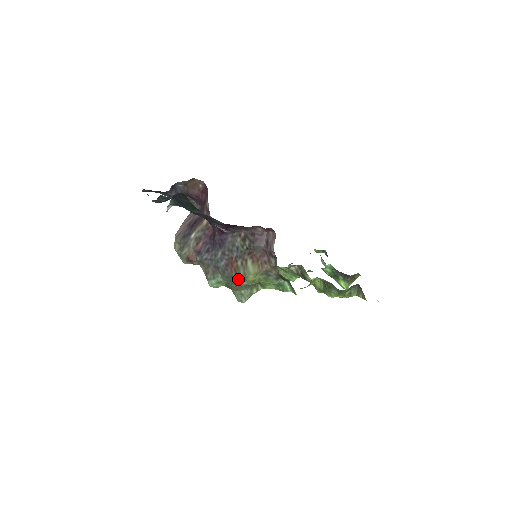
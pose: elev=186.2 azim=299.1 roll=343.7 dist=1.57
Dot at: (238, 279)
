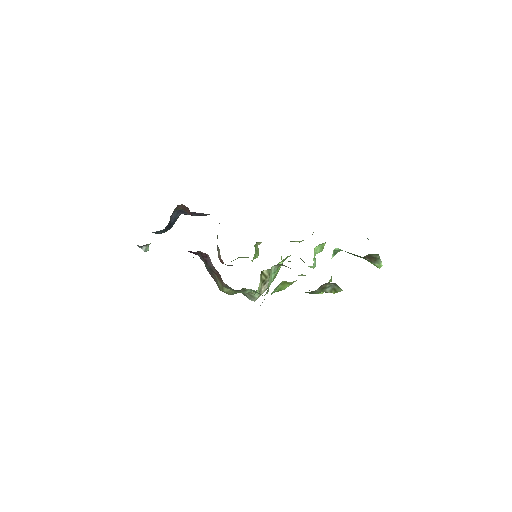
Dot at: occluded
